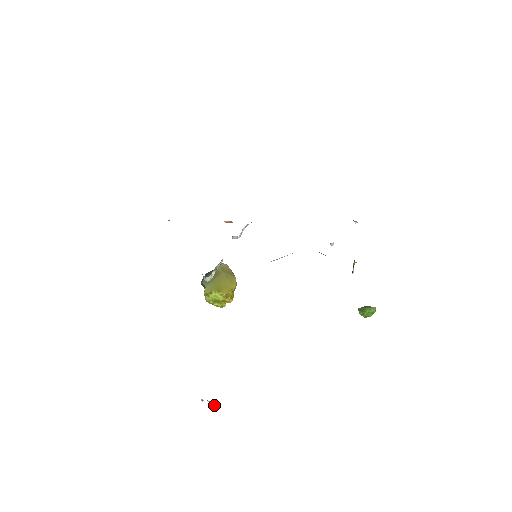
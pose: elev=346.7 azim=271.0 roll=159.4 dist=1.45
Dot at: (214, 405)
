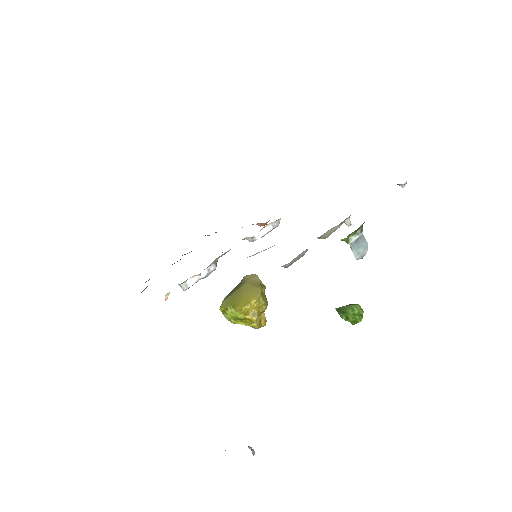
Dot at: occluded
